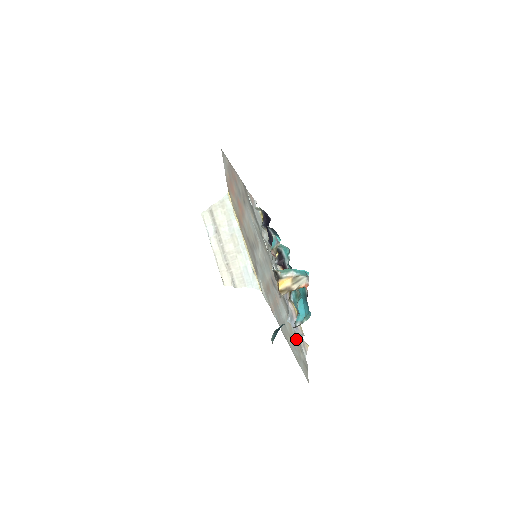
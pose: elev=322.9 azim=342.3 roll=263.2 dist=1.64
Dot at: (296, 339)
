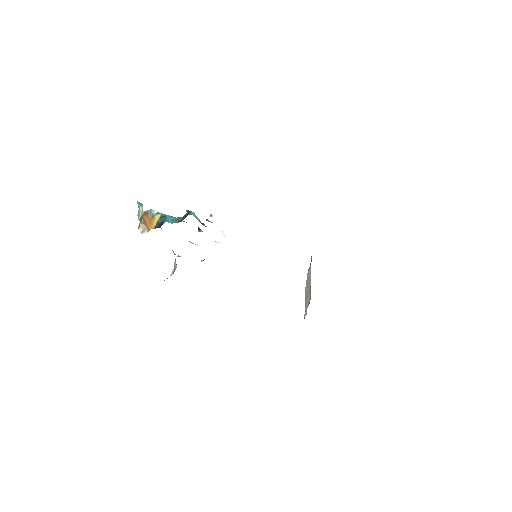
Dot at: occluded
